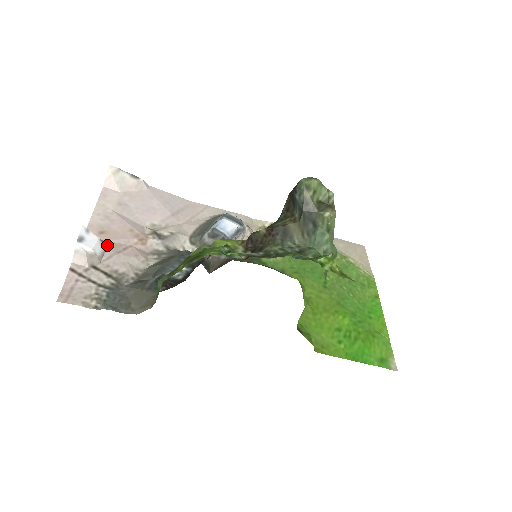
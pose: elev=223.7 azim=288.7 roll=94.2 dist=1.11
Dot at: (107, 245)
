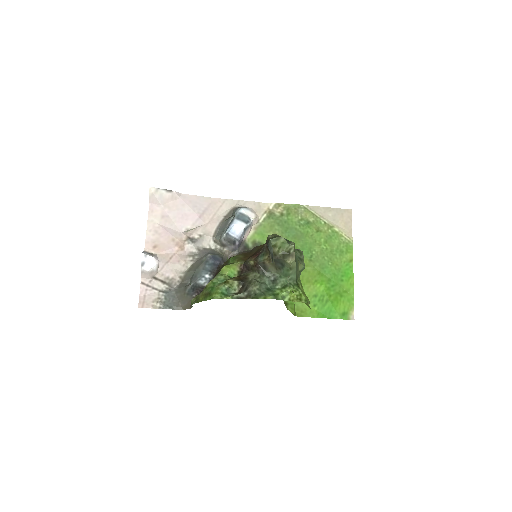
Dot at: (159, 258)
